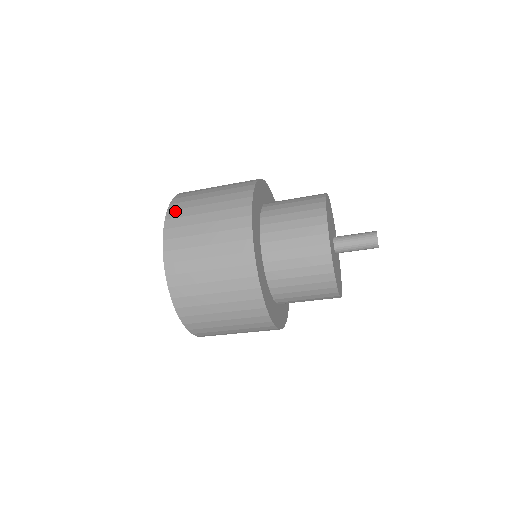
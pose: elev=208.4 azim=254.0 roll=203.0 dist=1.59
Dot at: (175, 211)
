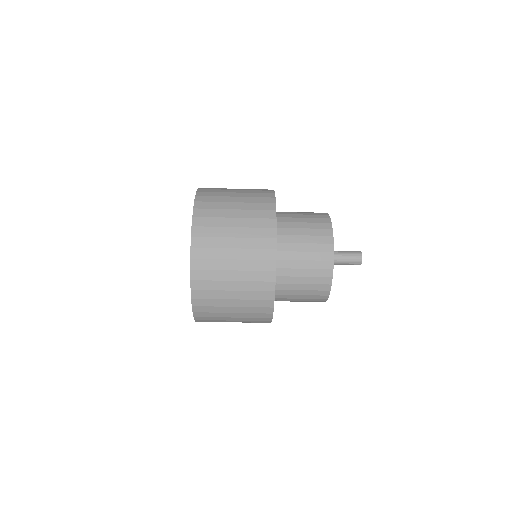
Dot at: (202, 210)
